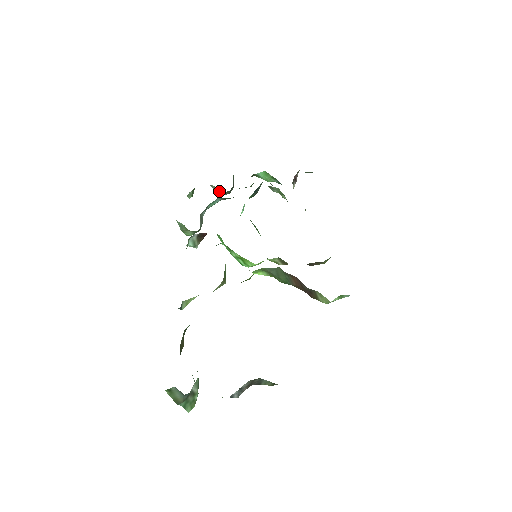
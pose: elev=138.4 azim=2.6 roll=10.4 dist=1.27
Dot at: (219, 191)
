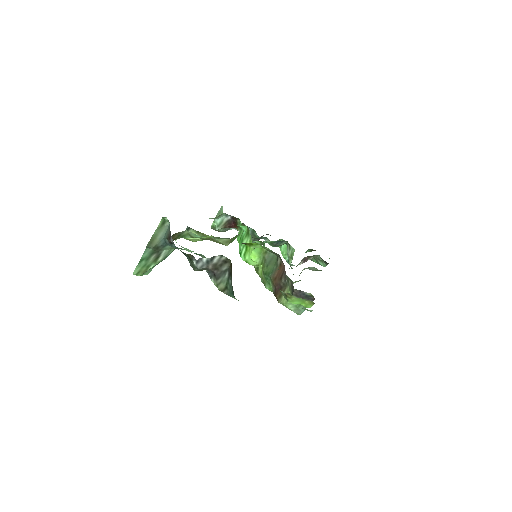
Dot at: occluded
